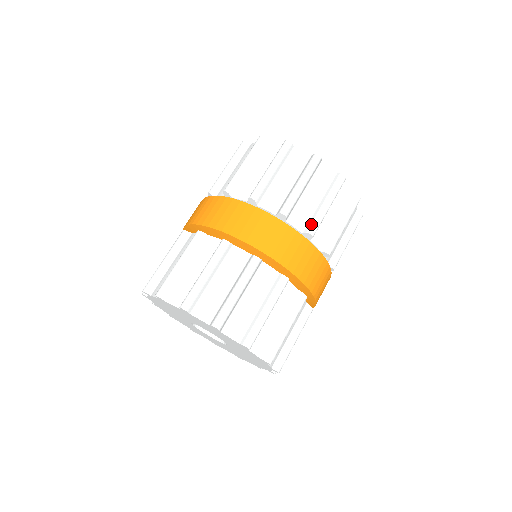
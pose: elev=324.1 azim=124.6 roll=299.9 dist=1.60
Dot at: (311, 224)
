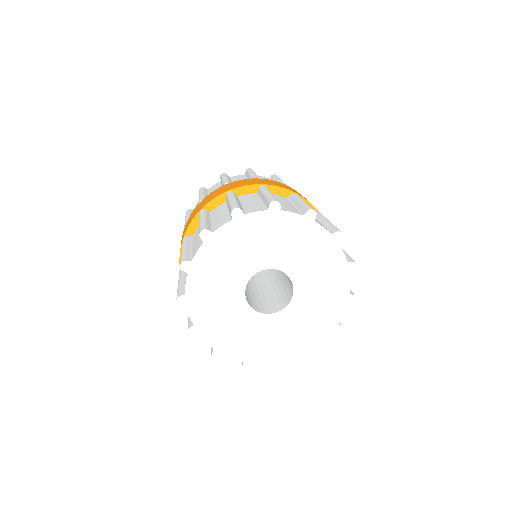
Dot at: occluded
